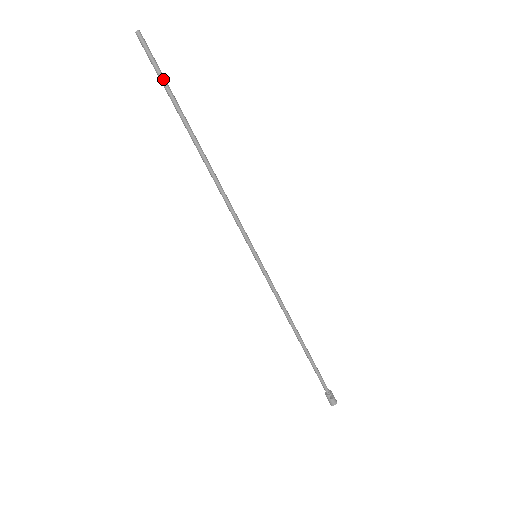
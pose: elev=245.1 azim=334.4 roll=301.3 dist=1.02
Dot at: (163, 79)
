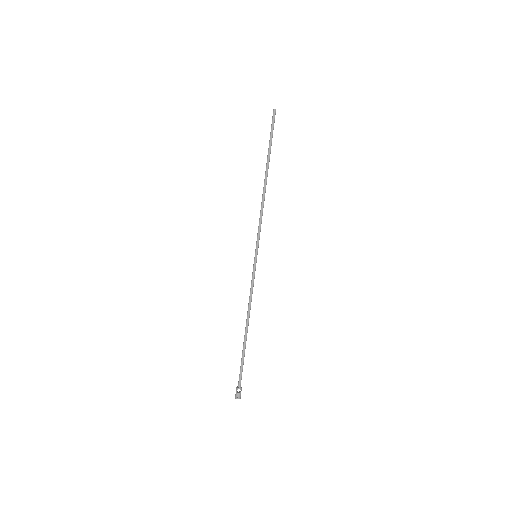
Dot at: (271, 135)
